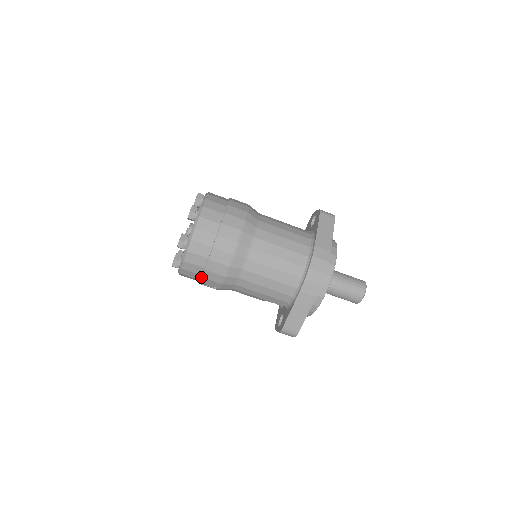
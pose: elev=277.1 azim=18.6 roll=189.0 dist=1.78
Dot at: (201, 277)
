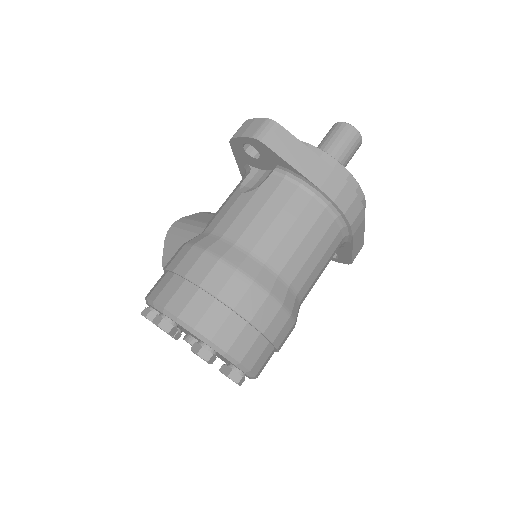
Dot at: occluded
